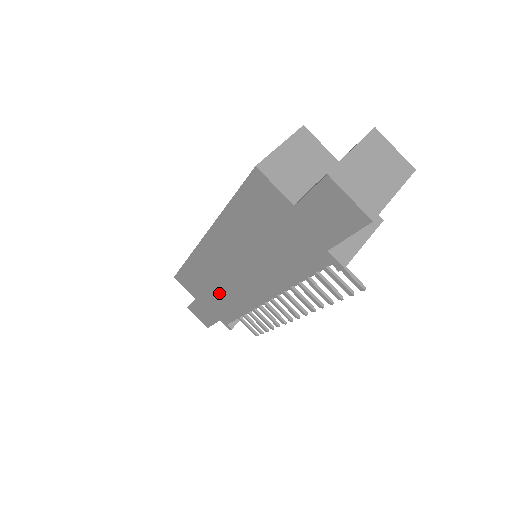
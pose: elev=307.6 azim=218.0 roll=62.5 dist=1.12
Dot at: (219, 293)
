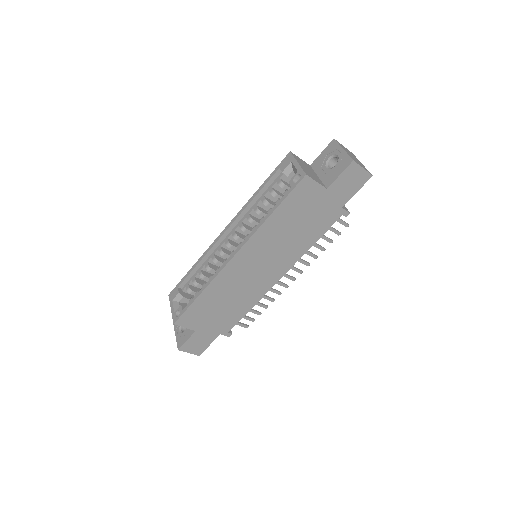
Dot at: (231, 303)
